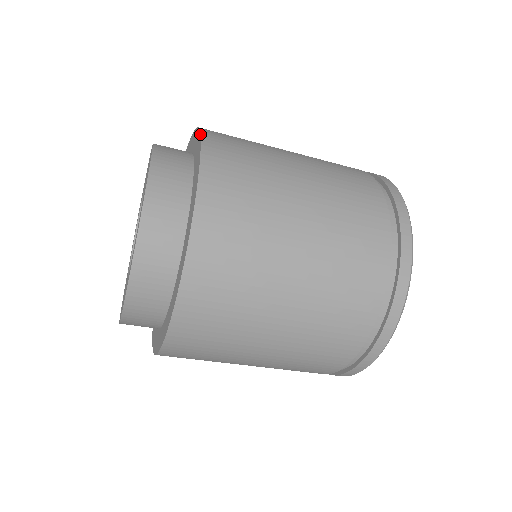
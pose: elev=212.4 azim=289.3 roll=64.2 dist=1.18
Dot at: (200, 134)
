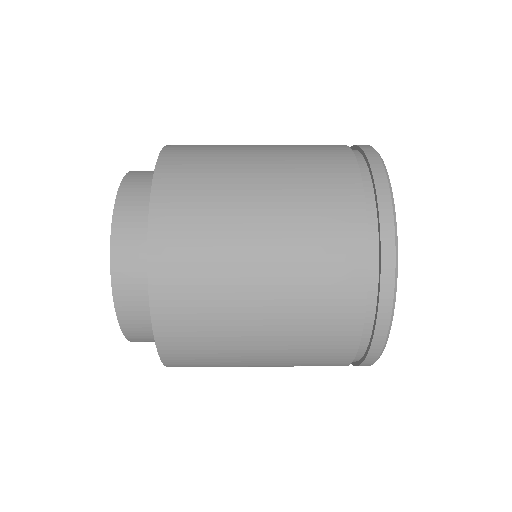
Dot at: (149, 305)
